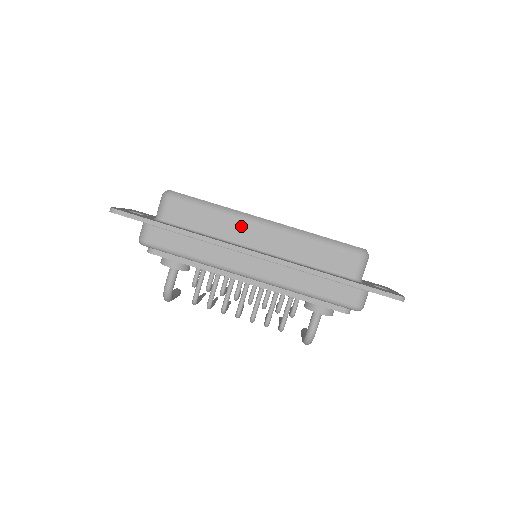
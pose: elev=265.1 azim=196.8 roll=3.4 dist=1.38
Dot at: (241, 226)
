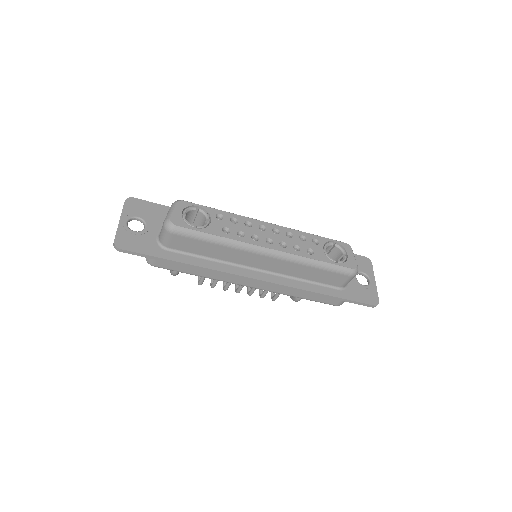
Dot at: (245, 255)
